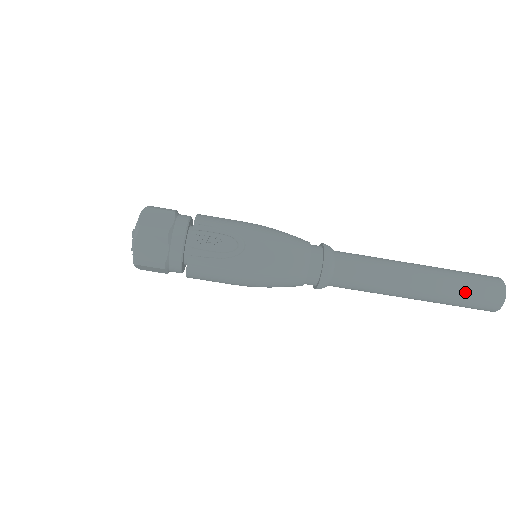
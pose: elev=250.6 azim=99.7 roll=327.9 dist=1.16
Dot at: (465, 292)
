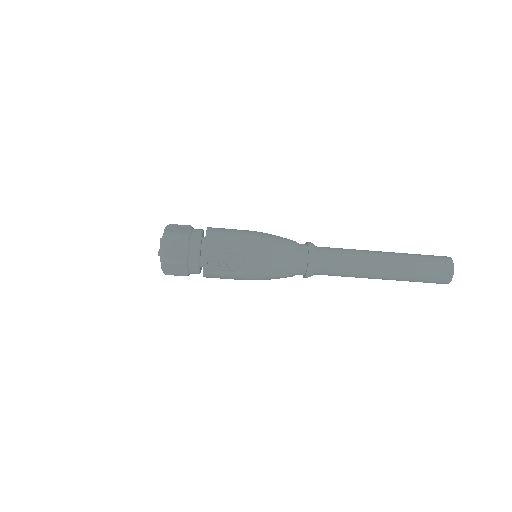
Dot at: (419, 278)
